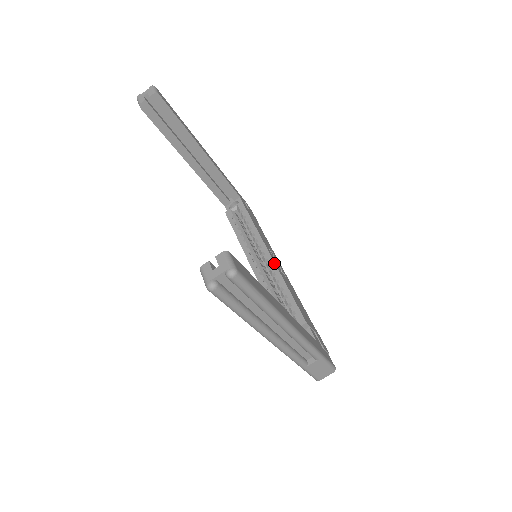
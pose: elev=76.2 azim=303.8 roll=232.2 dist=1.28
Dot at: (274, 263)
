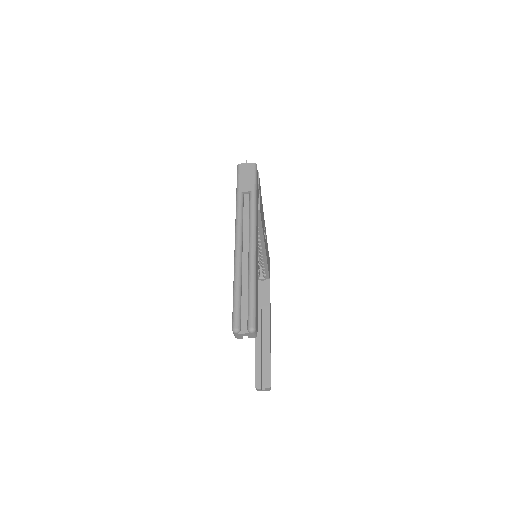
Dot at: (266, 255)
